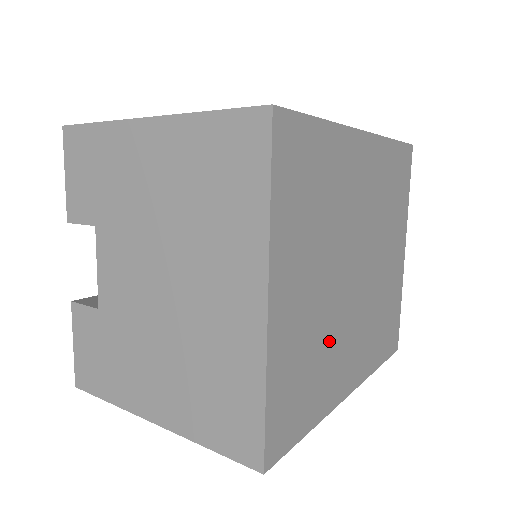
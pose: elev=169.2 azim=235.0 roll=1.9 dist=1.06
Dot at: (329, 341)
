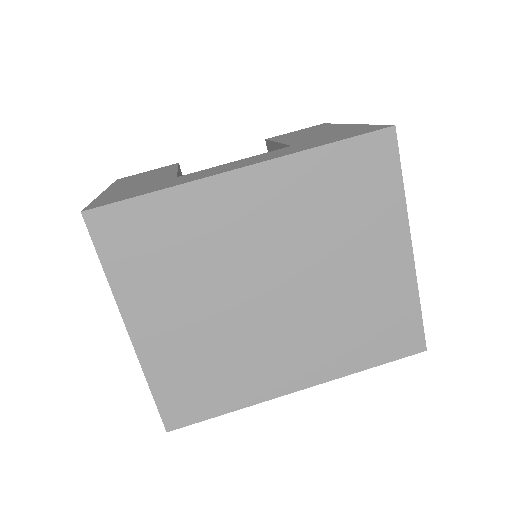
Dot at: (237, 350)
